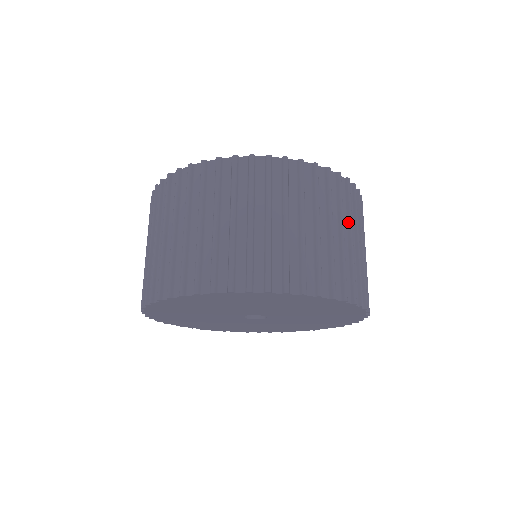
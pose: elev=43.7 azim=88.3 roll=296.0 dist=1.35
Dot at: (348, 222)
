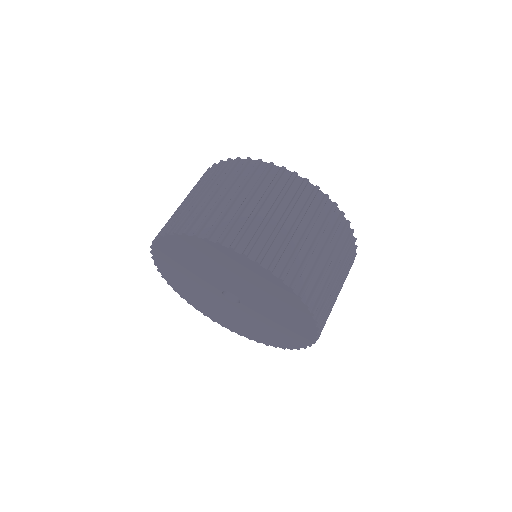
Dot at: (341, 266)
